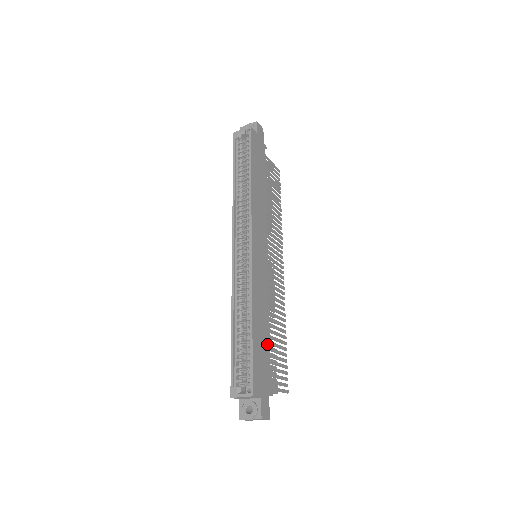
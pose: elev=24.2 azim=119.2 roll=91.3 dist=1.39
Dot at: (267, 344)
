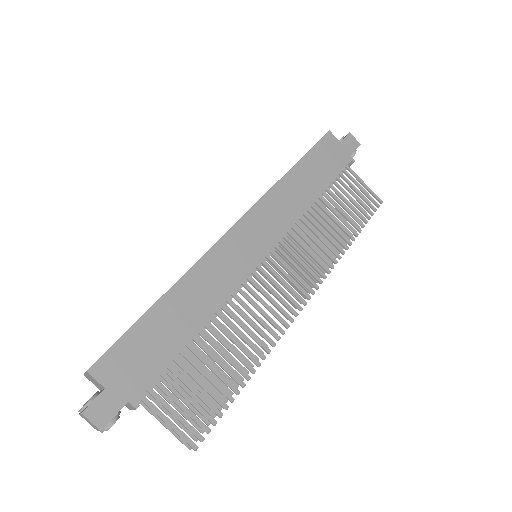
Dot at: (179, 342)
